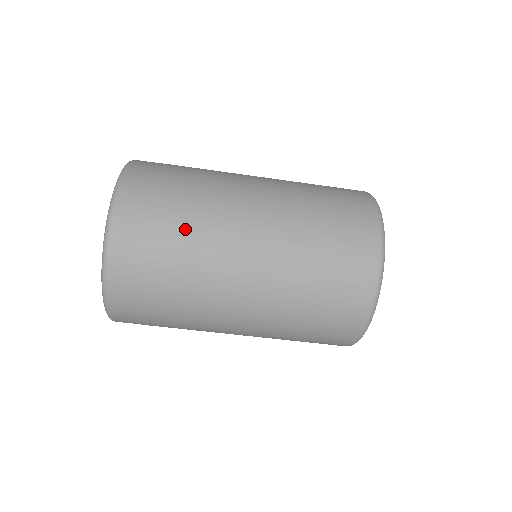
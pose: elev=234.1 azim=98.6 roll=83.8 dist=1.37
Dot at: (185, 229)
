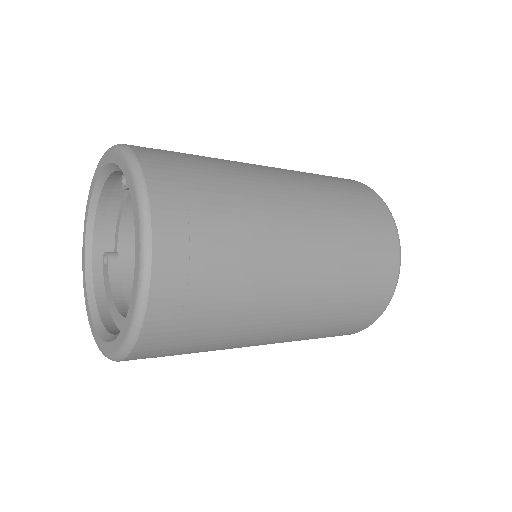
Dot at: occluded
